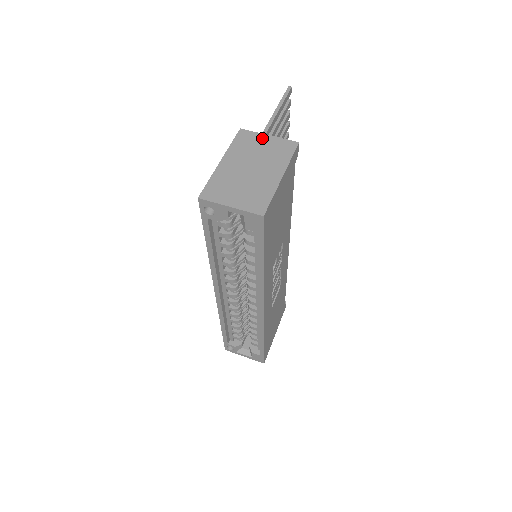
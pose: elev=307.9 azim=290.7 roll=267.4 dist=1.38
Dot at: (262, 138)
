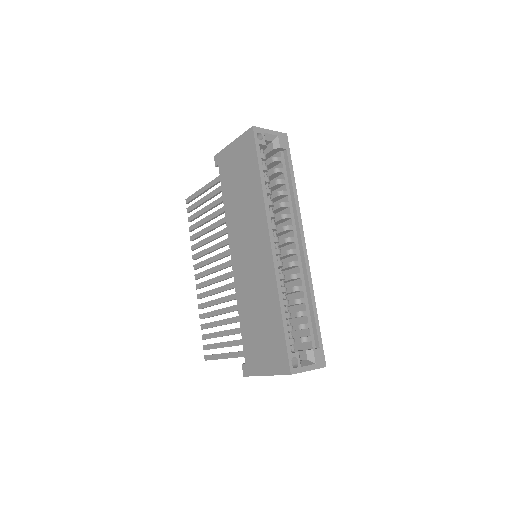
Dot at: occluded
